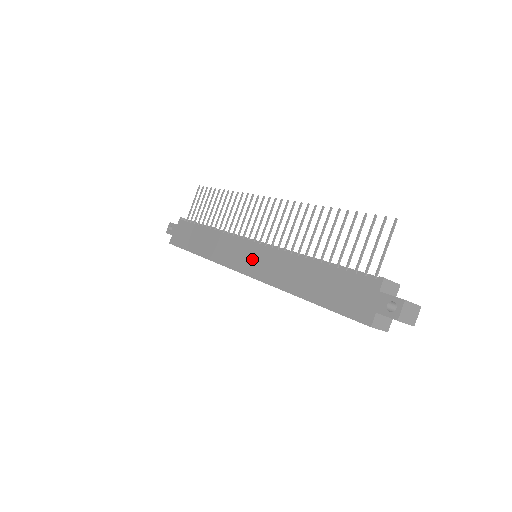
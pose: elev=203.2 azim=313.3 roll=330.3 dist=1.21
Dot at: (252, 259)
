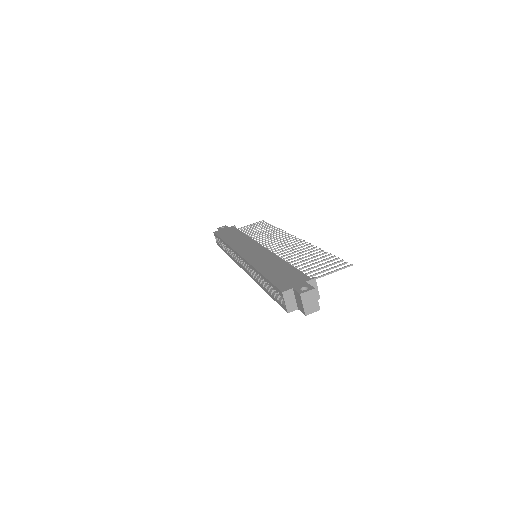
Dot at: (253, 251)
